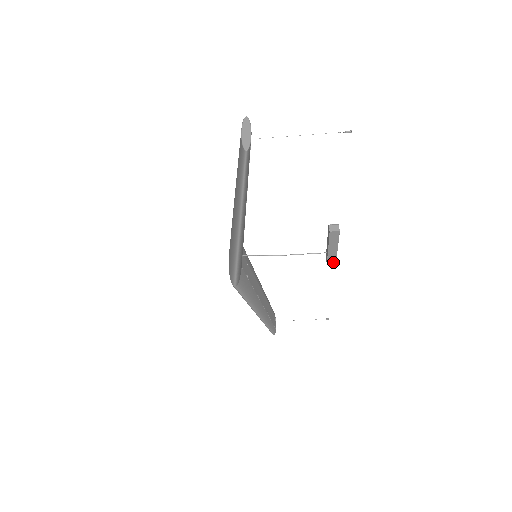
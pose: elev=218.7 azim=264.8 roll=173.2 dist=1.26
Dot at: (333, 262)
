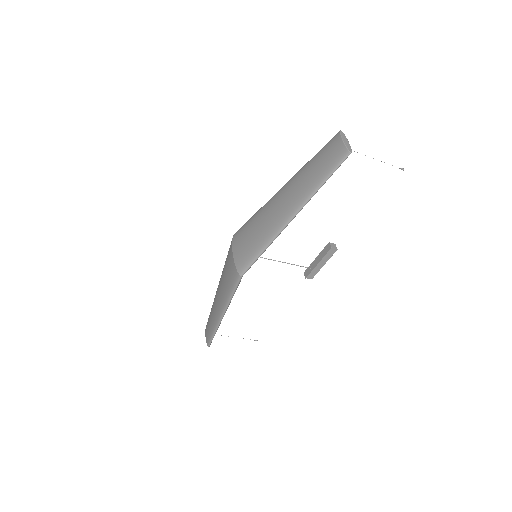
Dot at: (310, 278)
